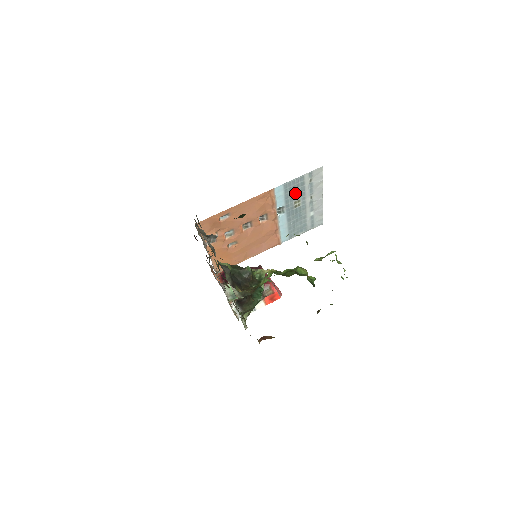
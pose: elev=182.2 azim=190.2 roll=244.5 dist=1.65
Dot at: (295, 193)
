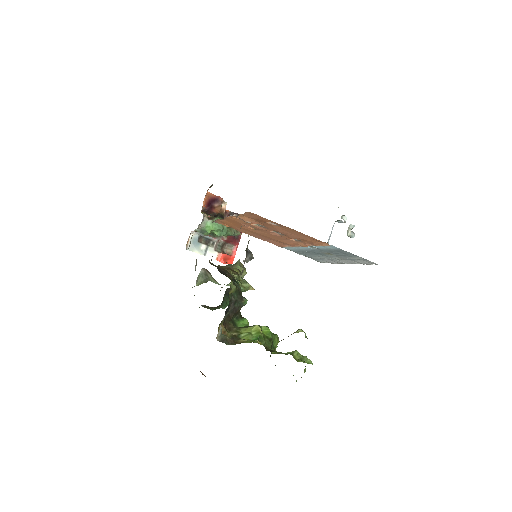
Dot at: (337, 253)
